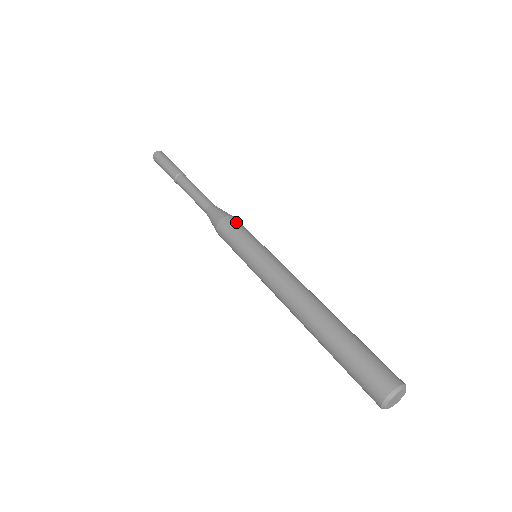
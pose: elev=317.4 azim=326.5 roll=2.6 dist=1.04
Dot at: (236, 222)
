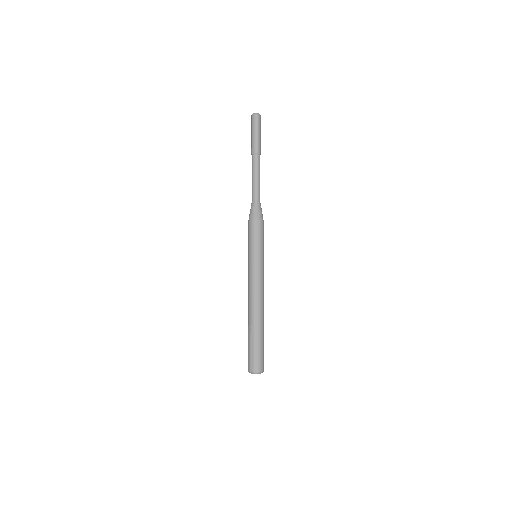
Dot at: (256, 228)
